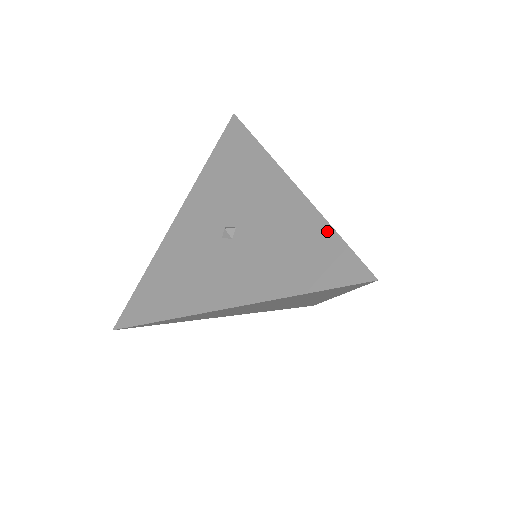
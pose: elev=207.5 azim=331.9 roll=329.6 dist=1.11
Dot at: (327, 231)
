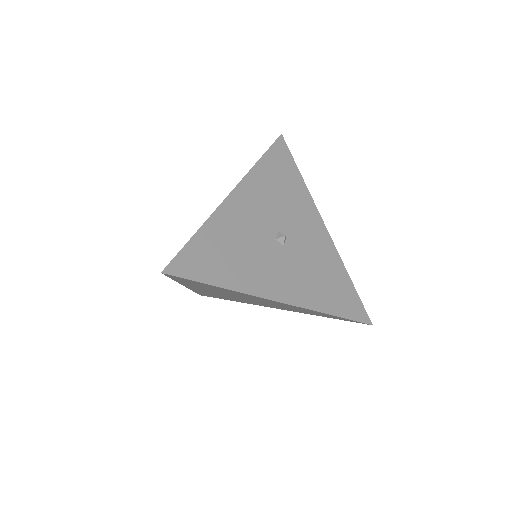
Dot at: (347, 278)
